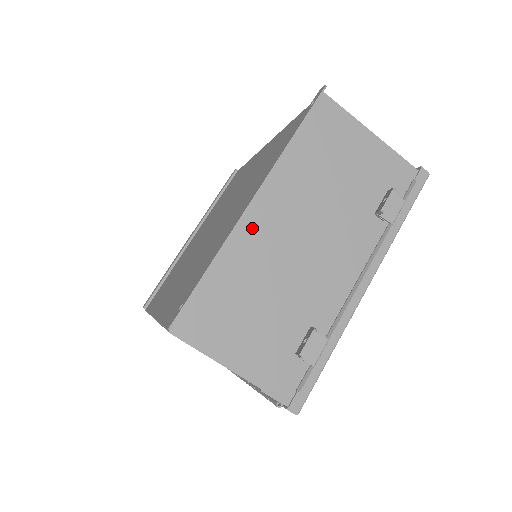
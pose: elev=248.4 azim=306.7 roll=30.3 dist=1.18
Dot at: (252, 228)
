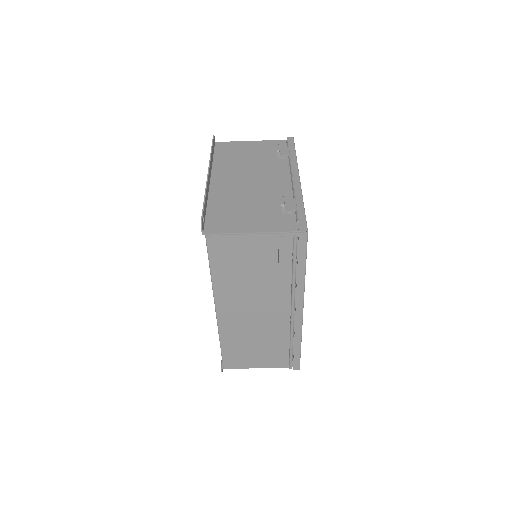
Dot at: (219, 188)
